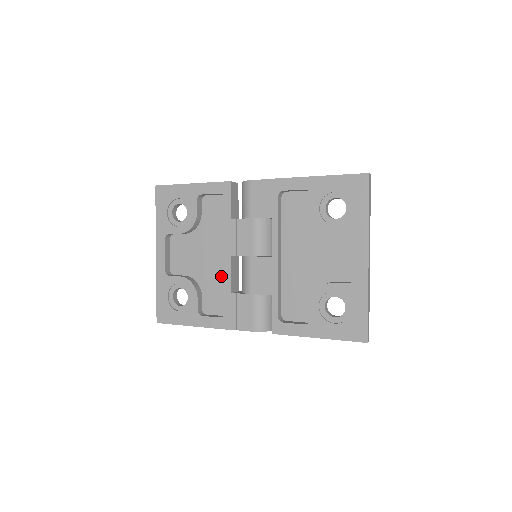
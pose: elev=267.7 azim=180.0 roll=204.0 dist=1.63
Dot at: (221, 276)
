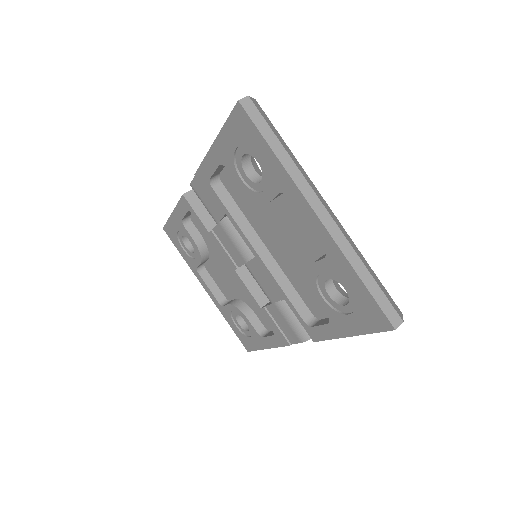
Dot at: occluded
